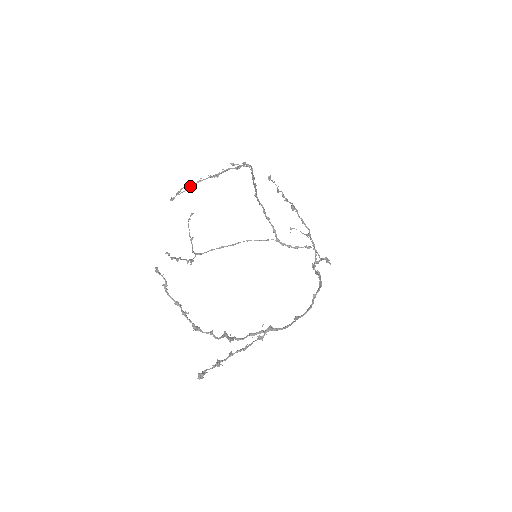
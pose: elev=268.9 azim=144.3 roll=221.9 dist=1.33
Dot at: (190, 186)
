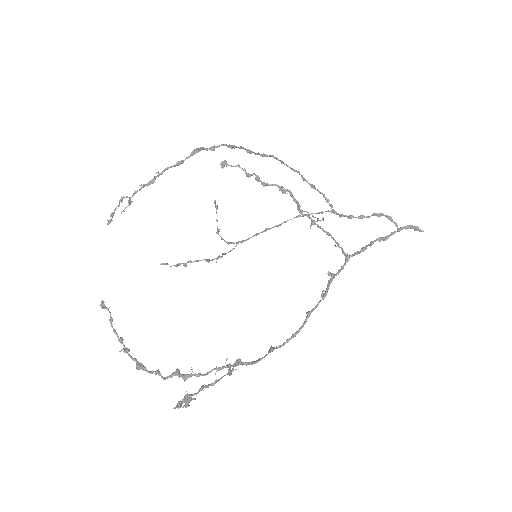
Dot at: (128, 201)
